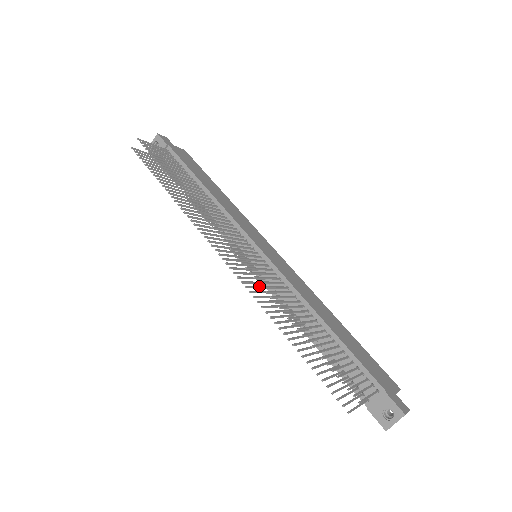
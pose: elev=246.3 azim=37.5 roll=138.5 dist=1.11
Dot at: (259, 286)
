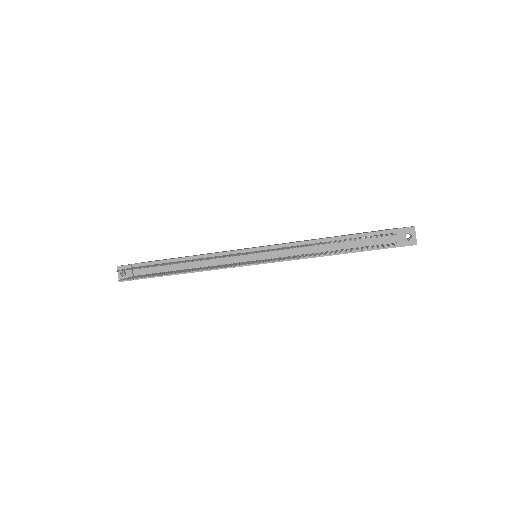
Dot at: (280, 258)
